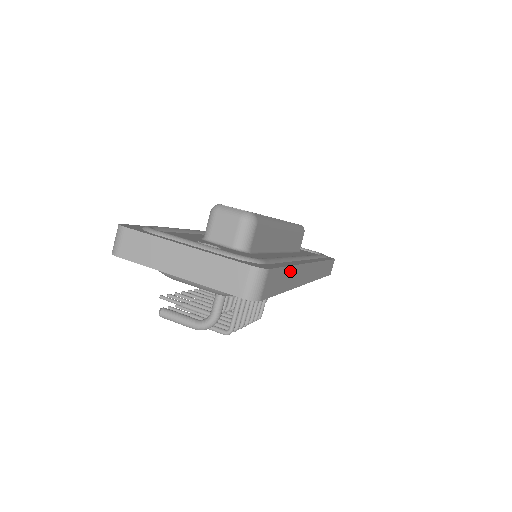
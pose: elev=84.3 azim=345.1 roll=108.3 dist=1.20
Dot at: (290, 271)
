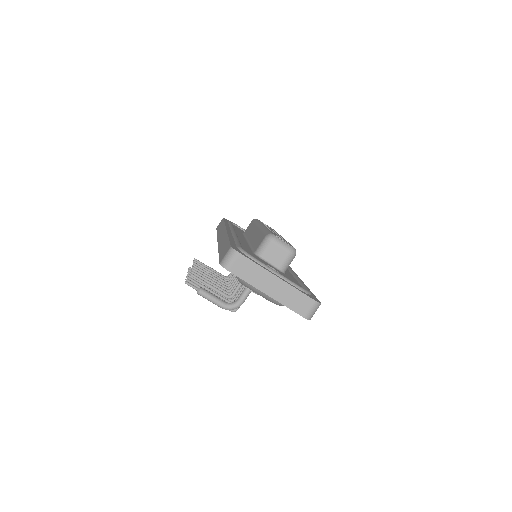
Dot at: occluded
